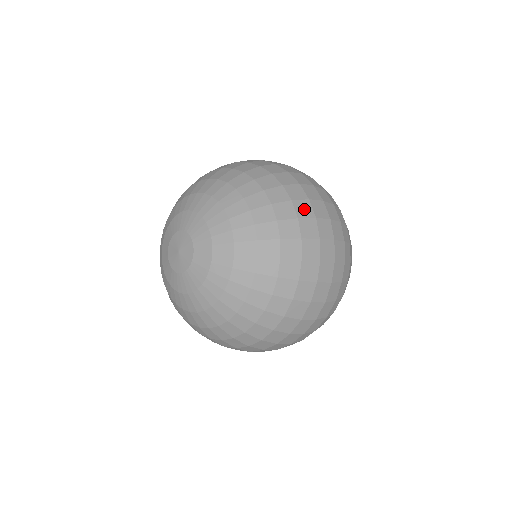
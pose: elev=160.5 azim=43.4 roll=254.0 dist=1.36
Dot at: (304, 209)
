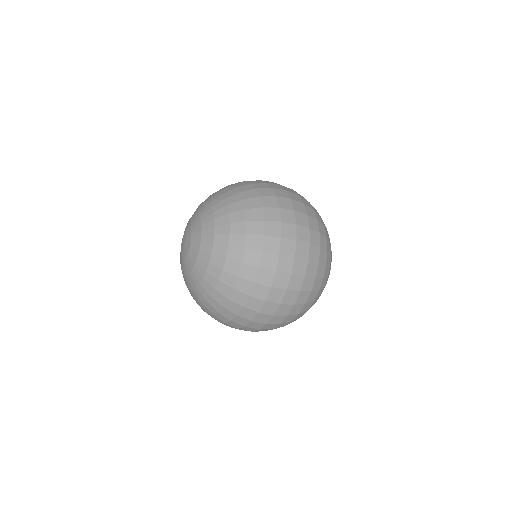
Dot at: (270, 202)
